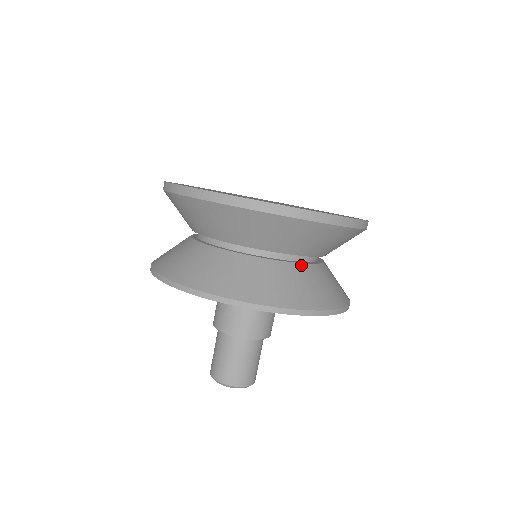
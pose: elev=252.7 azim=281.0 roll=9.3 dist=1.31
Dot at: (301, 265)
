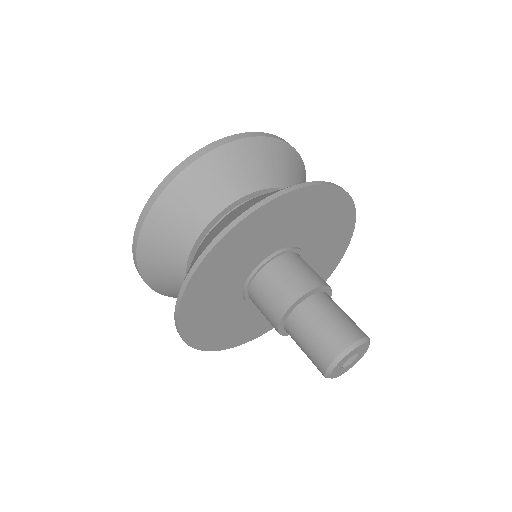
Dot at: occluded
